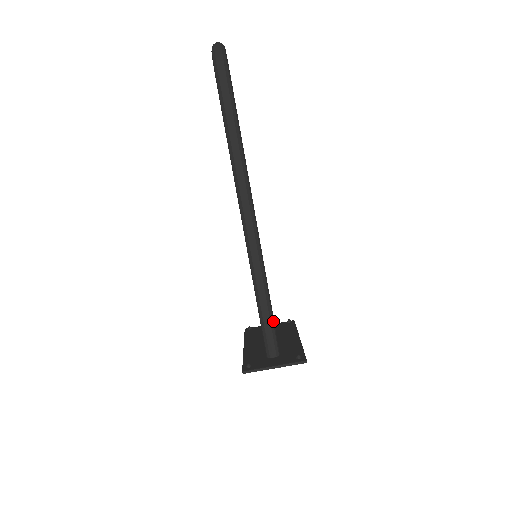
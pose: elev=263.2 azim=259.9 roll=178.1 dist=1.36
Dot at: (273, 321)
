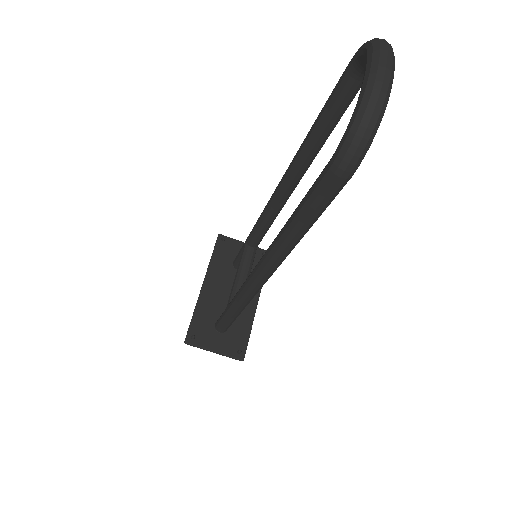
Dot at: (235, 319)
